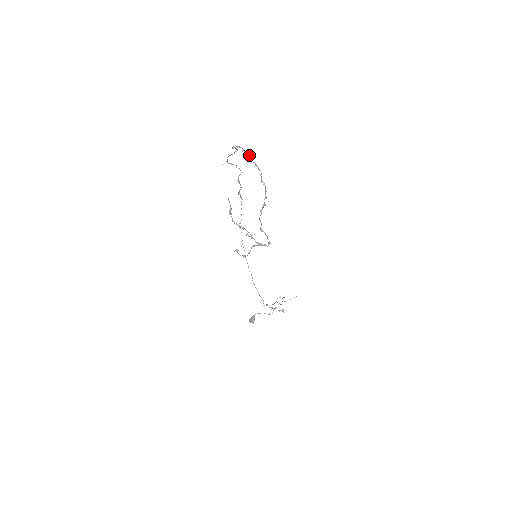
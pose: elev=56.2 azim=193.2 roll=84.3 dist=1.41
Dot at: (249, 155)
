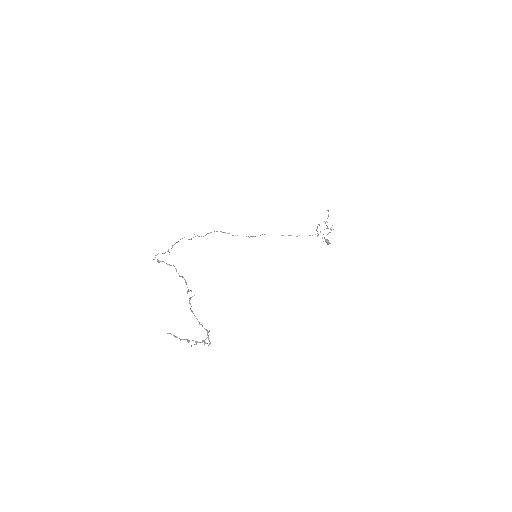
Dot at: occluded
